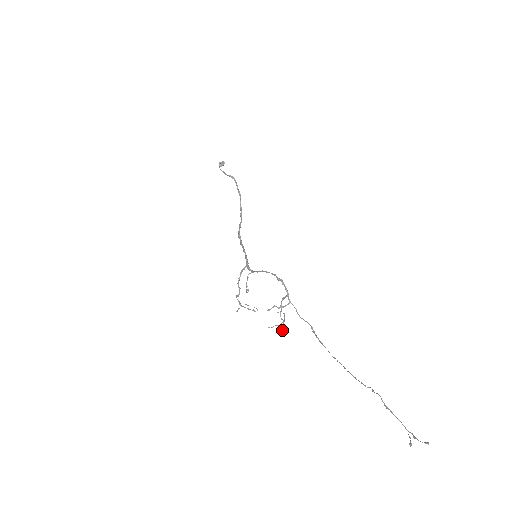
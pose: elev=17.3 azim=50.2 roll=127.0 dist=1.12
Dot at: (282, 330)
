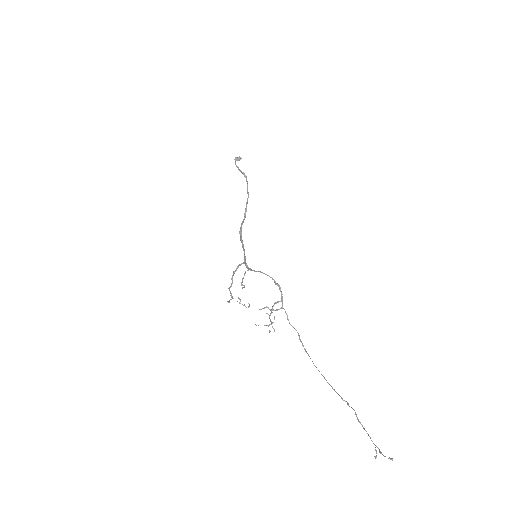
Dot at: (270, 331)
